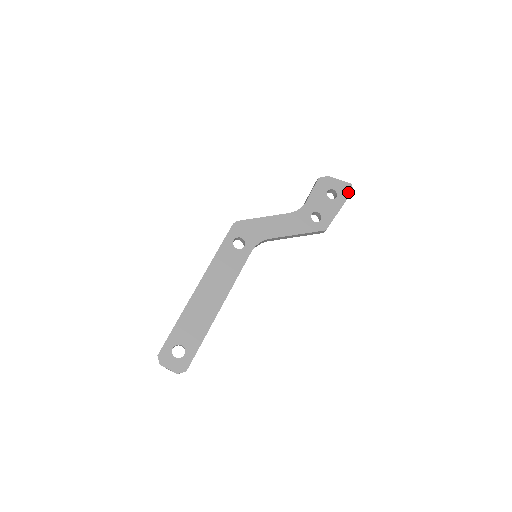
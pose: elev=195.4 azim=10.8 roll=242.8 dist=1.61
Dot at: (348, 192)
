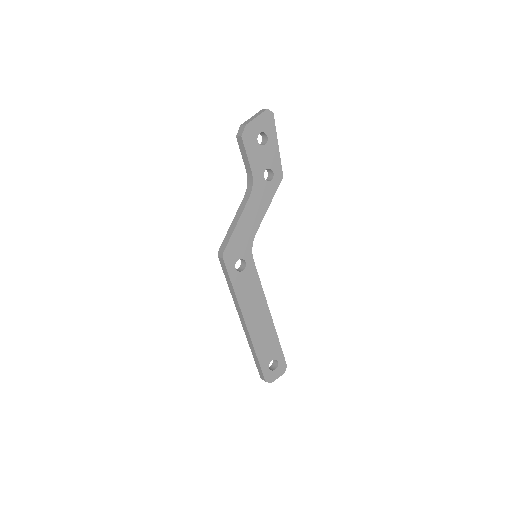
Dot at: (272, 121)
